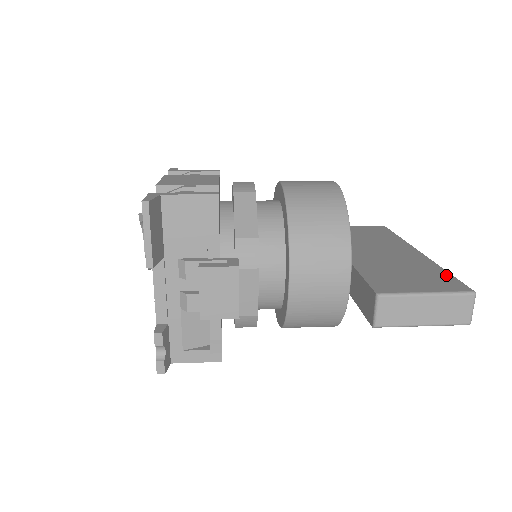
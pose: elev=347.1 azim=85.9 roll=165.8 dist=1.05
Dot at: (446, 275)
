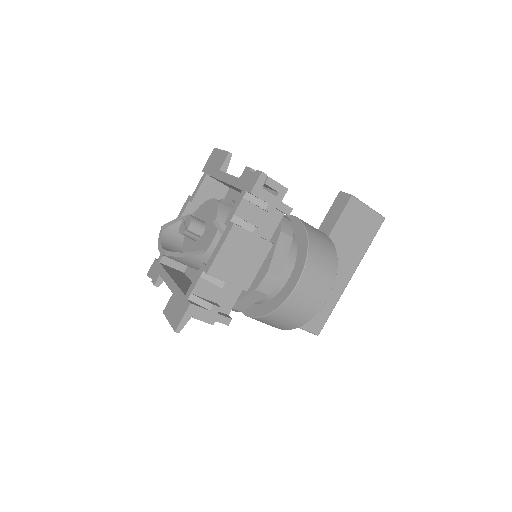
Dot at: occluded
